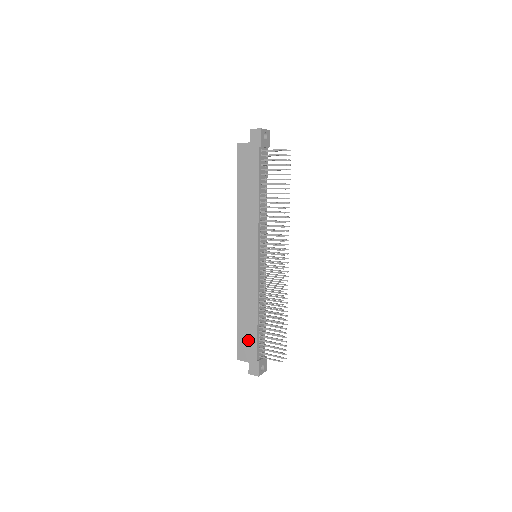
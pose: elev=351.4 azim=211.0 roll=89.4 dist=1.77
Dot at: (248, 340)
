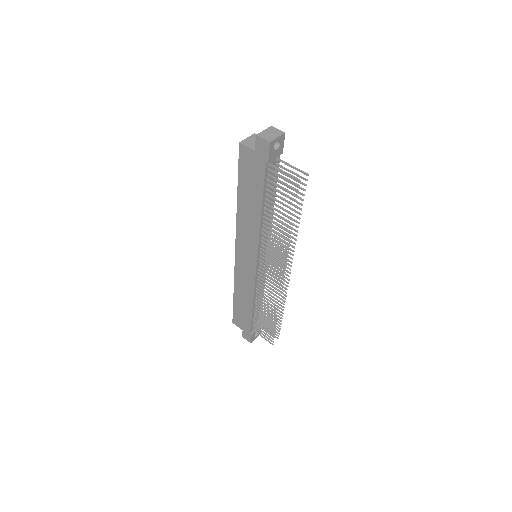
Dot at: (243, 317)
